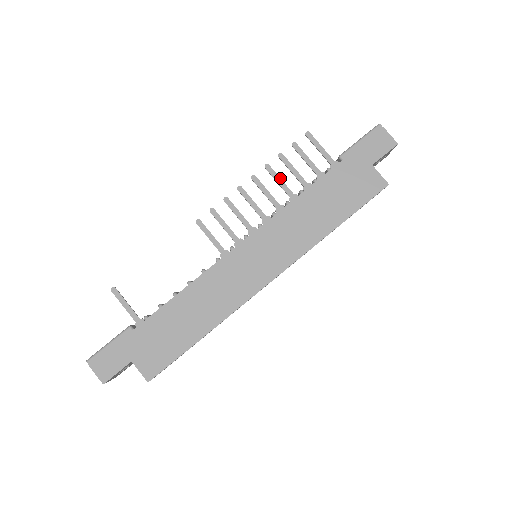
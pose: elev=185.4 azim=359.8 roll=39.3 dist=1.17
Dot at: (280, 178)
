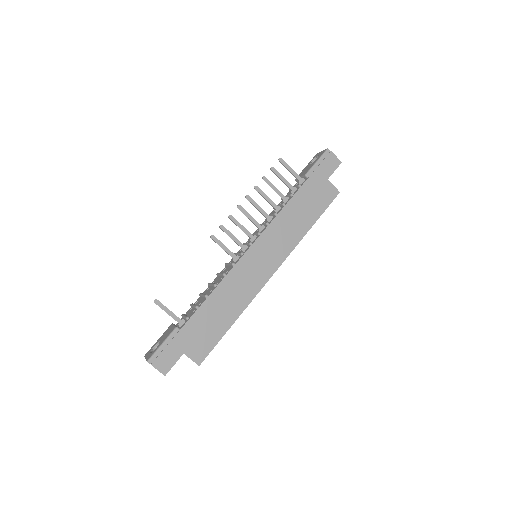
Dot at: (266, 195)
